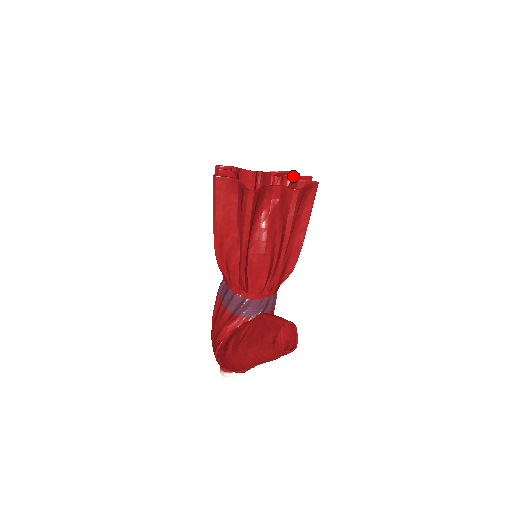
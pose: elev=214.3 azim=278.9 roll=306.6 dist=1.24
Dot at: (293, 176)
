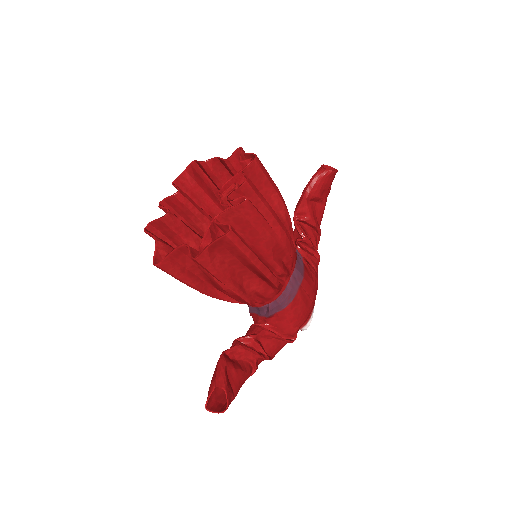
Dot at: (227, 199)
